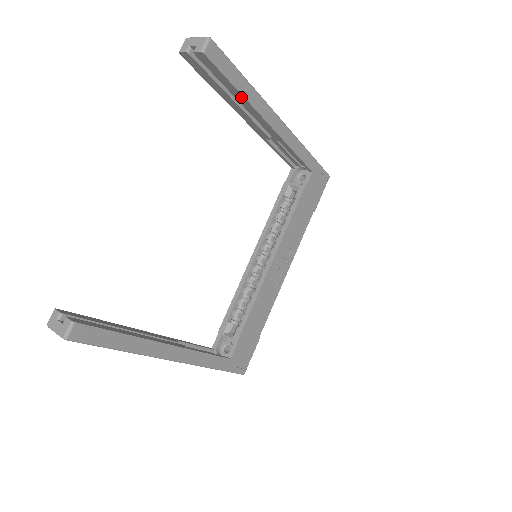
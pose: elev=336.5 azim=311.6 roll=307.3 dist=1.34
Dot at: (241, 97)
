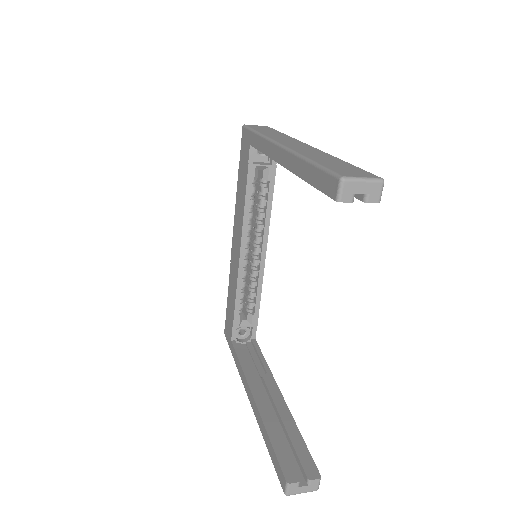
Dot at: occluded
